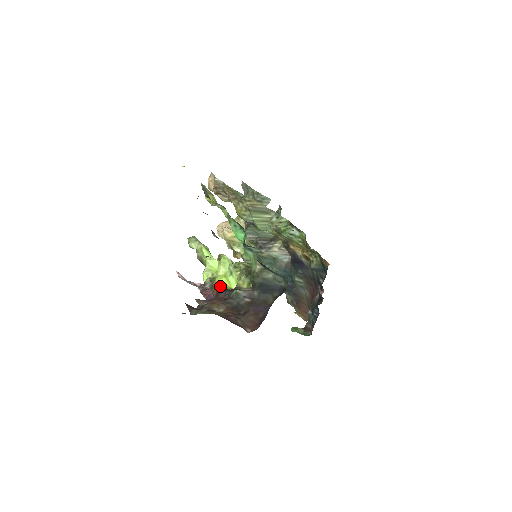
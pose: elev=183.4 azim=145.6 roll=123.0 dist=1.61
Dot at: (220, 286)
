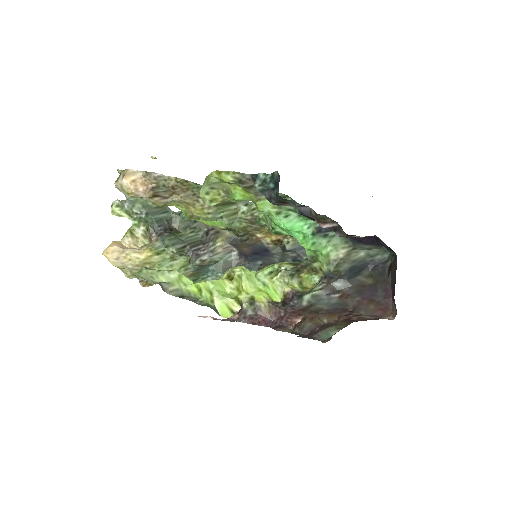
Dot at: (273, 303)
